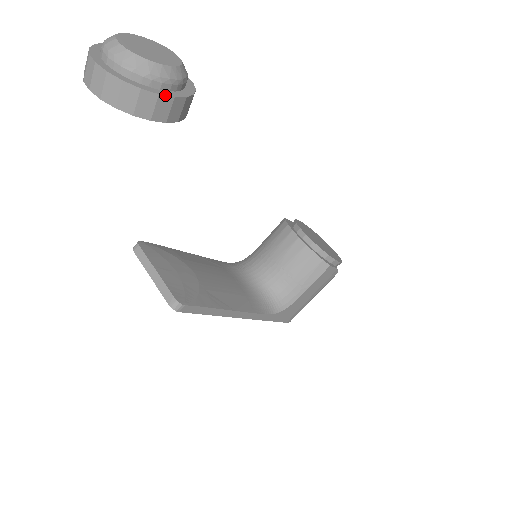
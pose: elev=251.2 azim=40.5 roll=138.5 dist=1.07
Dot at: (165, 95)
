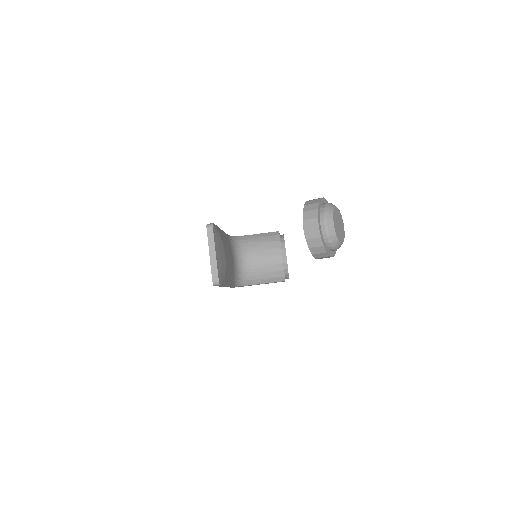
Dot at: (331, 256)
